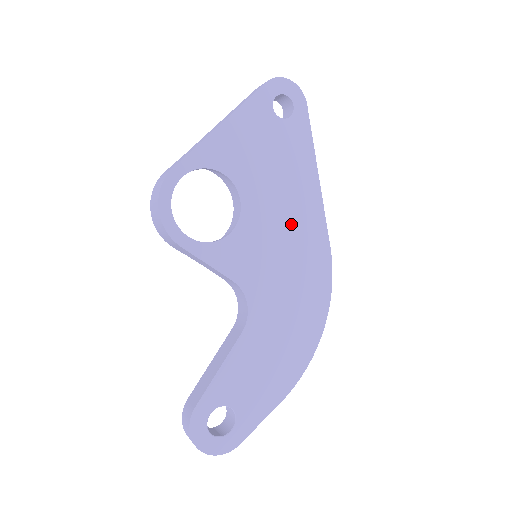
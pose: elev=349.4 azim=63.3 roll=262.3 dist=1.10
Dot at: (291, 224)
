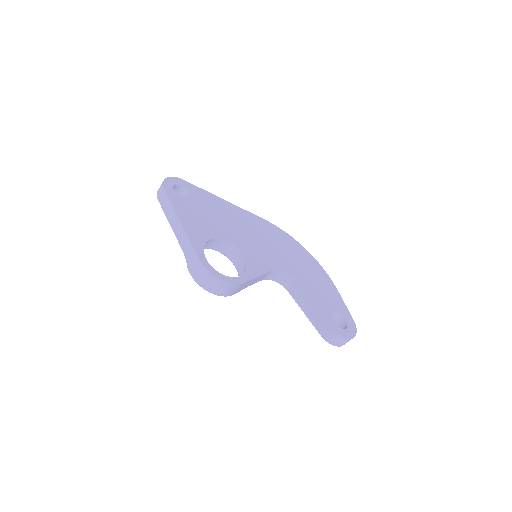
Dot at: (247, 228)
